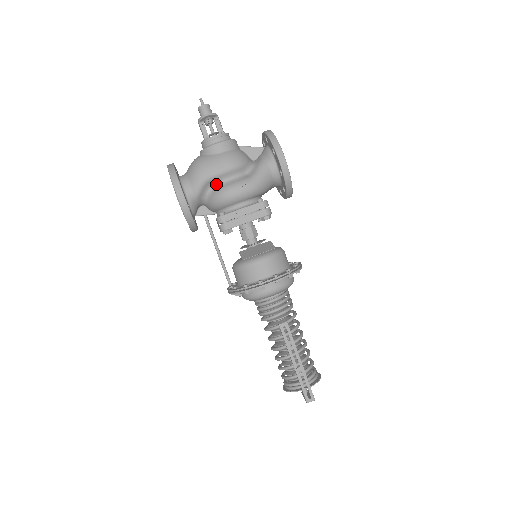
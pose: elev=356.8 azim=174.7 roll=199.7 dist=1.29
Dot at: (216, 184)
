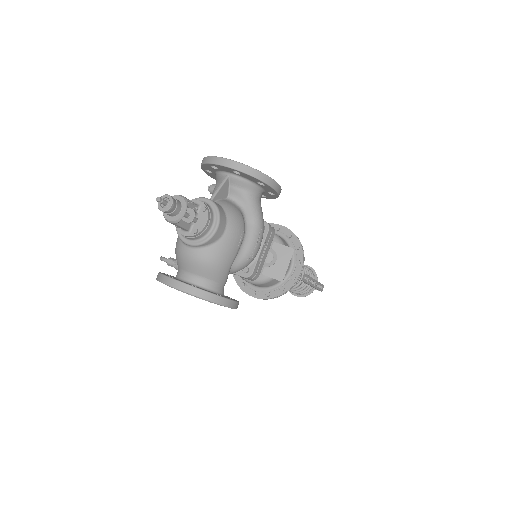
Dot at: occluded
